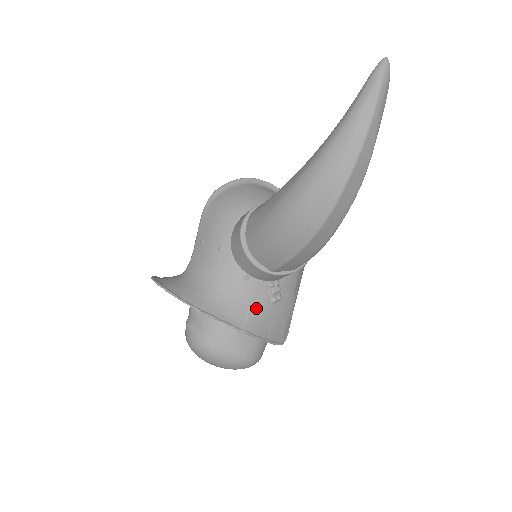
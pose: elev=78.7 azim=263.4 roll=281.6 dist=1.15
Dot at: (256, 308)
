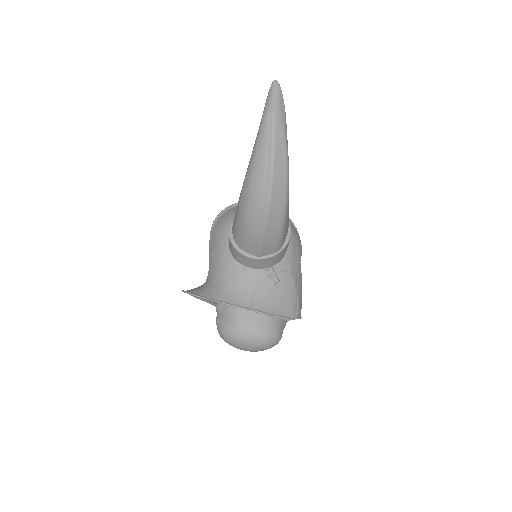
Dot at: (259, 291)
